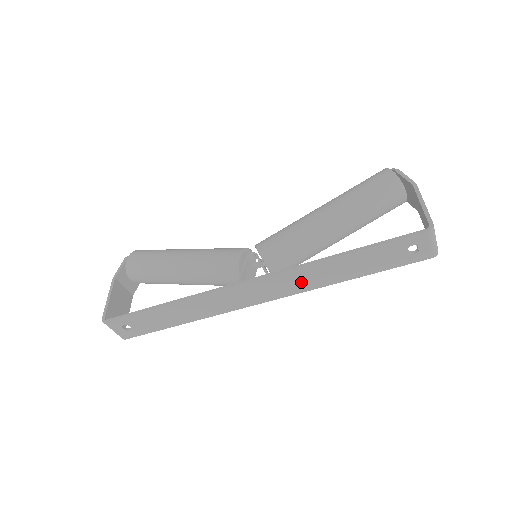
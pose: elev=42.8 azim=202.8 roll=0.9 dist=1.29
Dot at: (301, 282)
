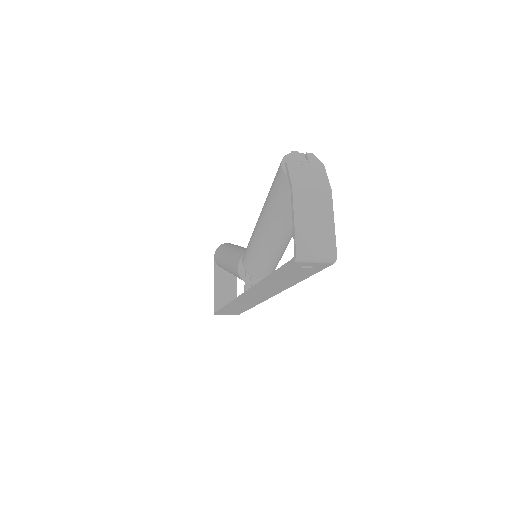
Dot at: (271, 289)
